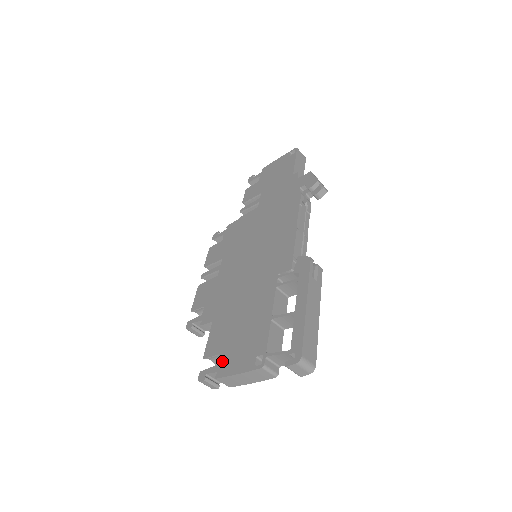
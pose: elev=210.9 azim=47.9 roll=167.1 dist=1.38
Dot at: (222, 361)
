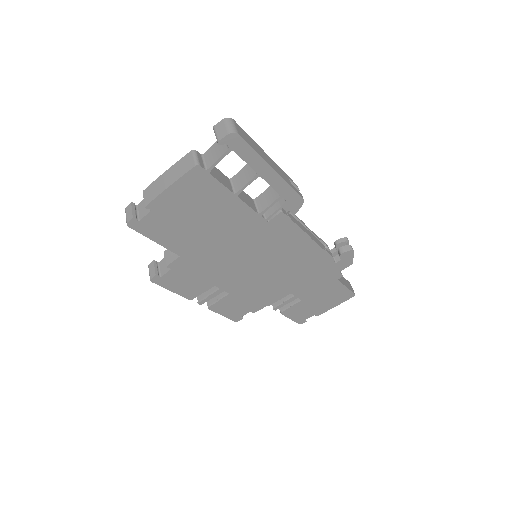
Dot at: occluded
